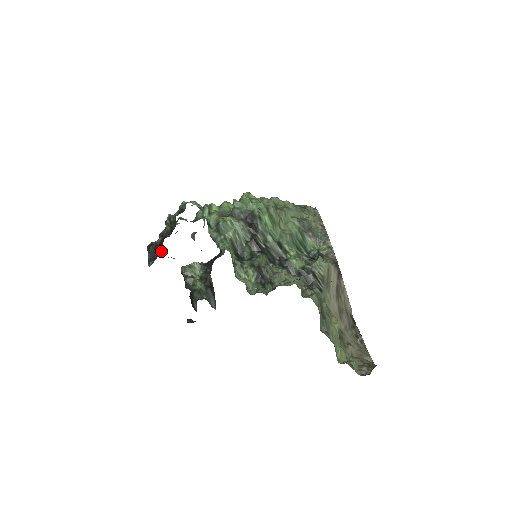
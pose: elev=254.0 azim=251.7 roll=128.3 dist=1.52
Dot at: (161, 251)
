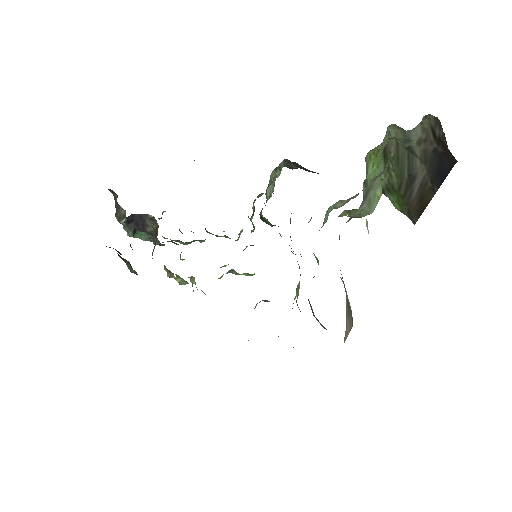
Dot at: occluded
